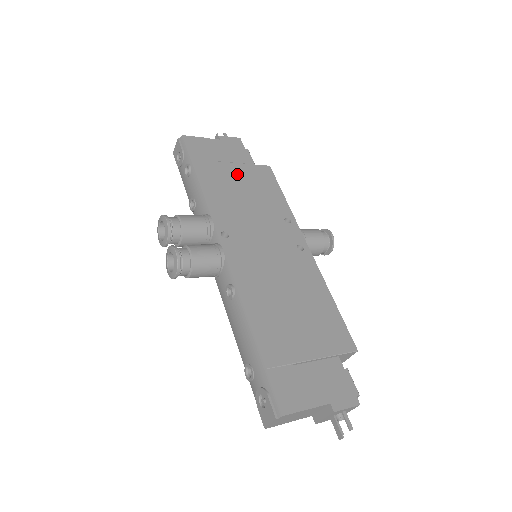
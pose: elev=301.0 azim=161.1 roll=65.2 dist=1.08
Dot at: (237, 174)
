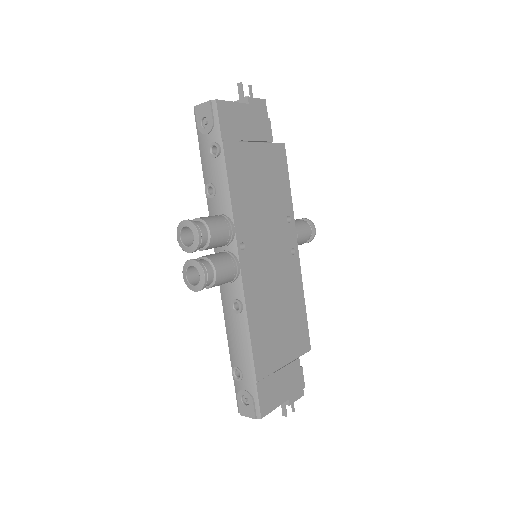
Dot at: (258, 160)
